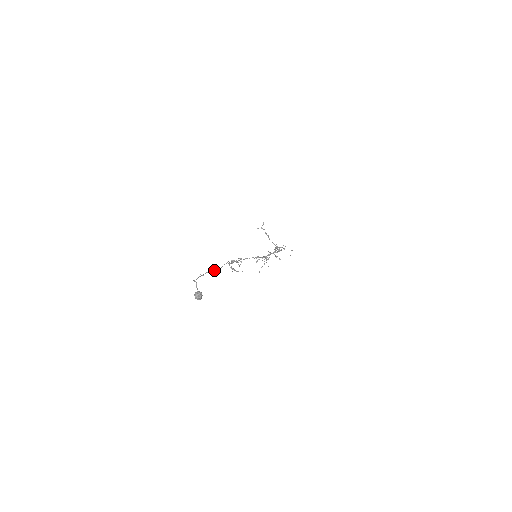
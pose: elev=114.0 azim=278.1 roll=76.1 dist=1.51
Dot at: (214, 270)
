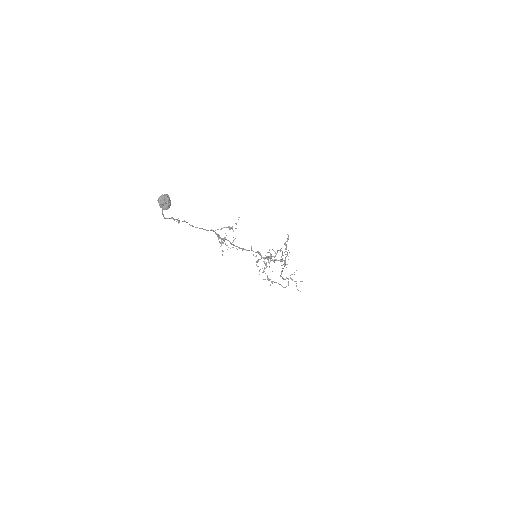
Dot at: occluded
